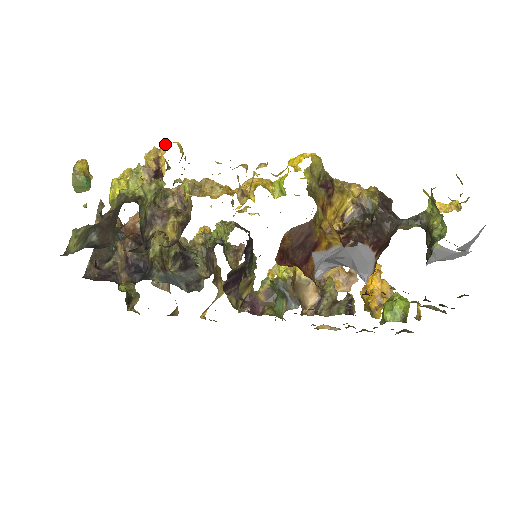
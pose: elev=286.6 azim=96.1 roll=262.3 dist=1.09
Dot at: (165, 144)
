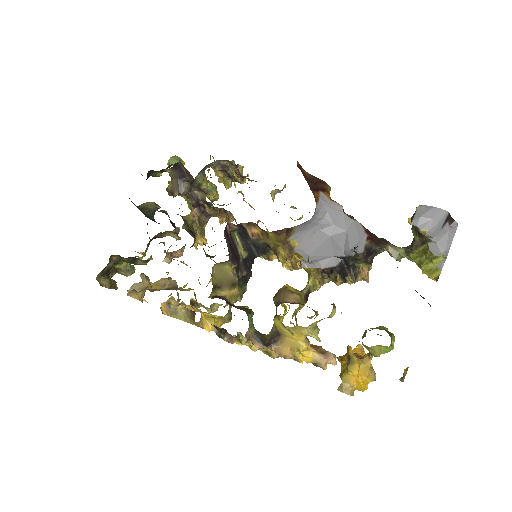
Dot at: occluded
